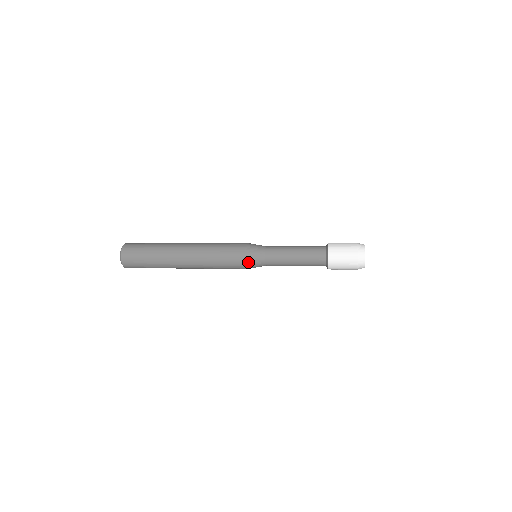
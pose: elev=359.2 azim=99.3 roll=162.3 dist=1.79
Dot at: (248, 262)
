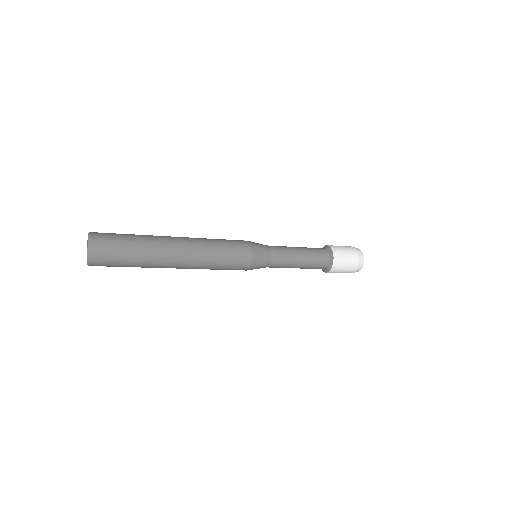
Dot at: (254, 260)
